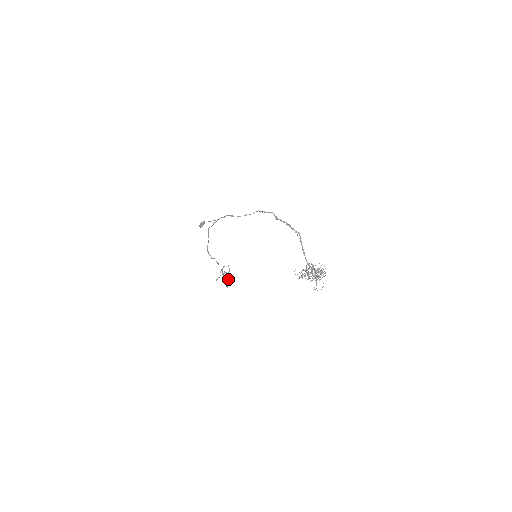
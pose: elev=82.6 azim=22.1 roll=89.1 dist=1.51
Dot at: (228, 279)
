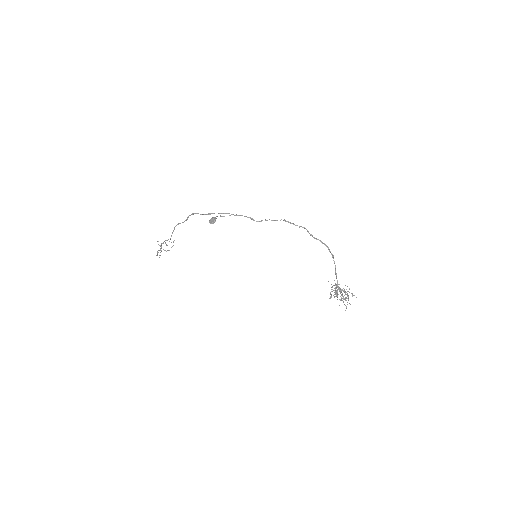
Dot at: (166, 251)
